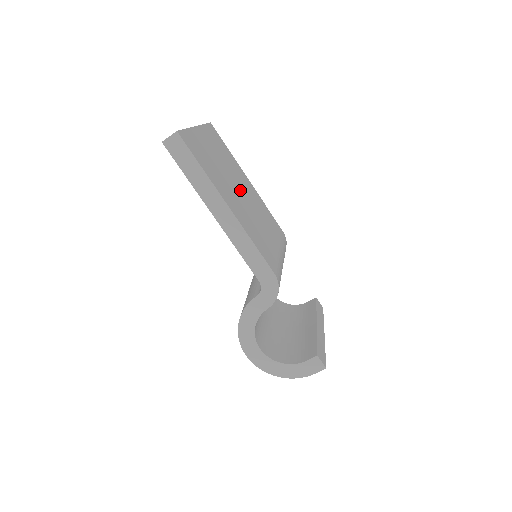
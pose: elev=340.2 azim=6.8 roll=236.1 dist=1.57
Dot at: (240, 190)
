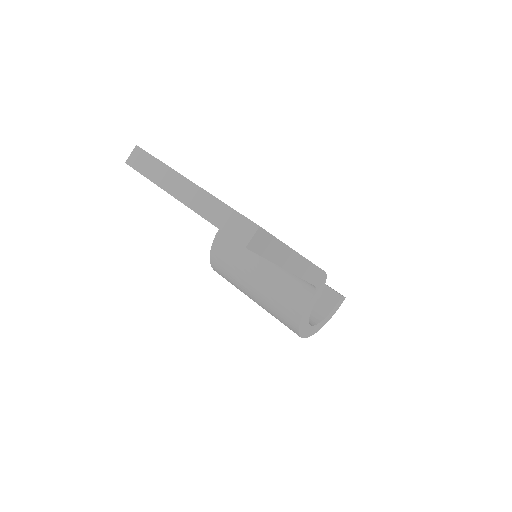
Dot at: occluded
